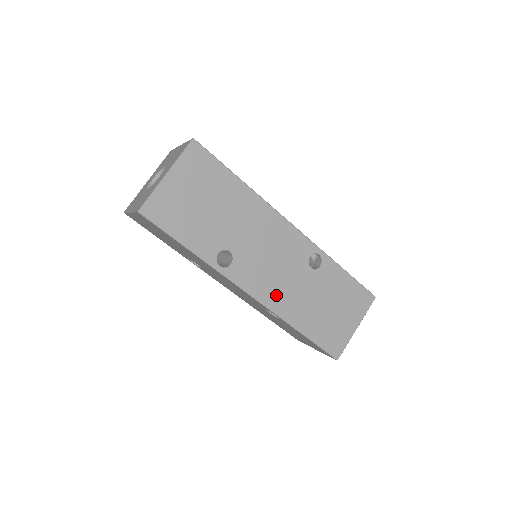
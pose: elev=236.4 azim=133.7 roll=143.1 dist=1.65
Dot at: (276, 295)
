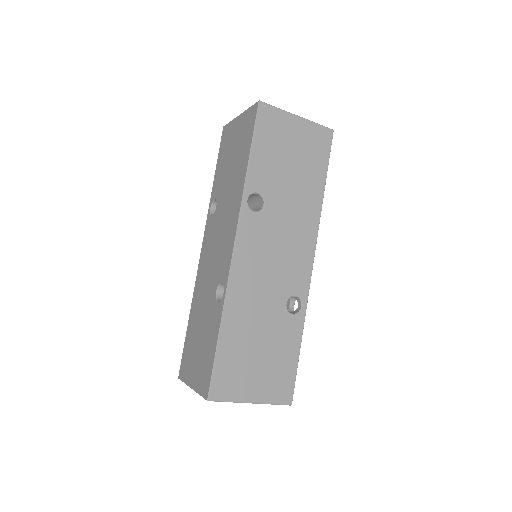
Dot at: (246, 277)
